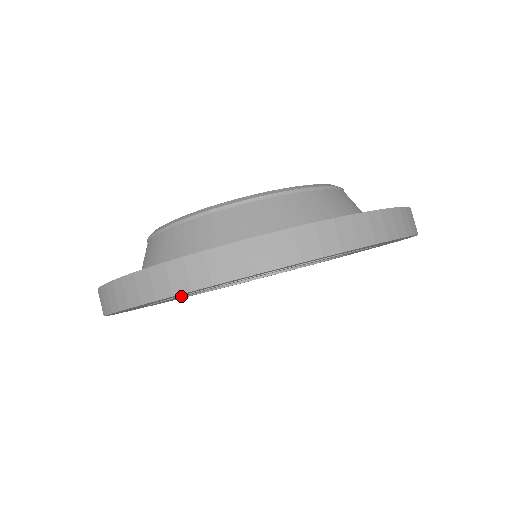
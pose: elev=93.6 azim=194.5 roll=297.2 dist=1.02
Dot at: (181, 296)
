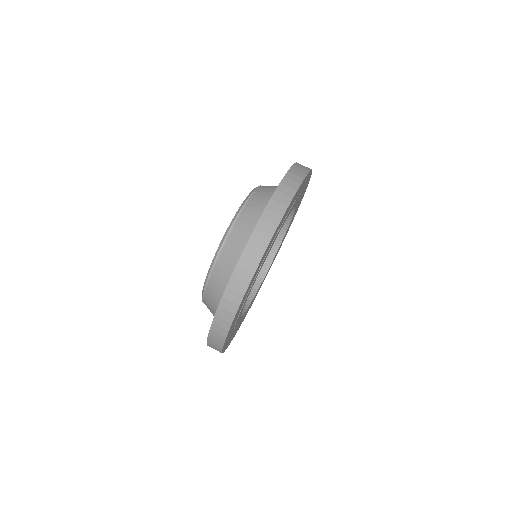
Dot at: (237, 325)
